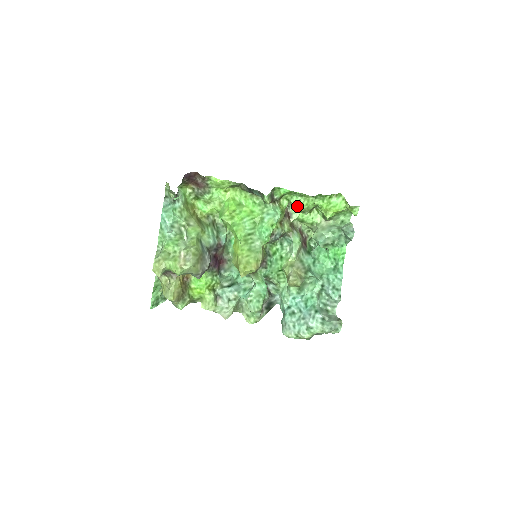
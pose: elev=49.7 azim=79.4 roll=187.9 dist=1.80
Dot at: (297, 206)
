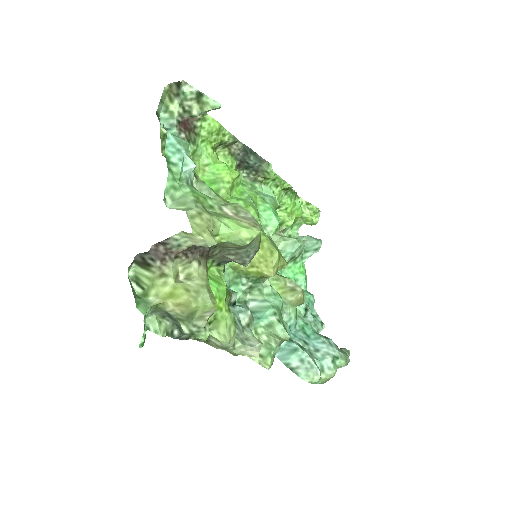
Dot at: occluded
